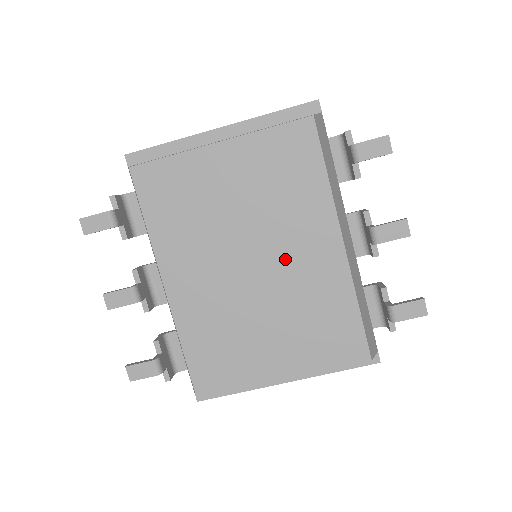
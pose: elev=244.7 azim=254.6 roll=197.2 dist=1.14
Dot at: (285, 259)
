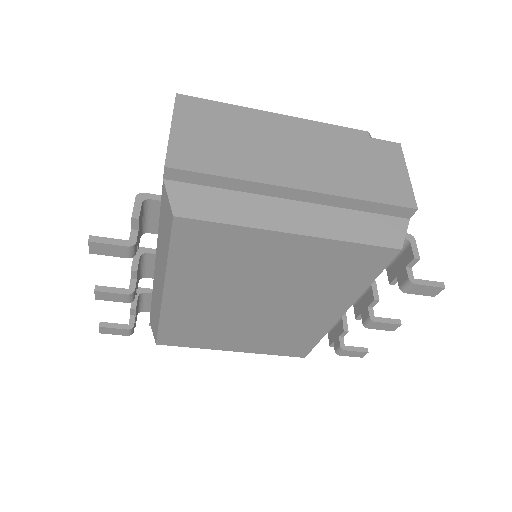
Dot at: (288, 310)
